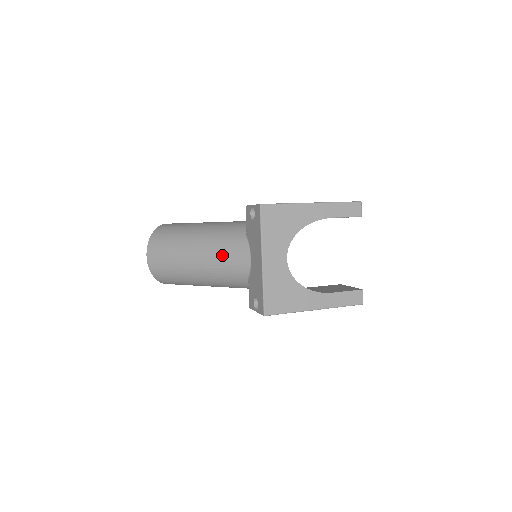
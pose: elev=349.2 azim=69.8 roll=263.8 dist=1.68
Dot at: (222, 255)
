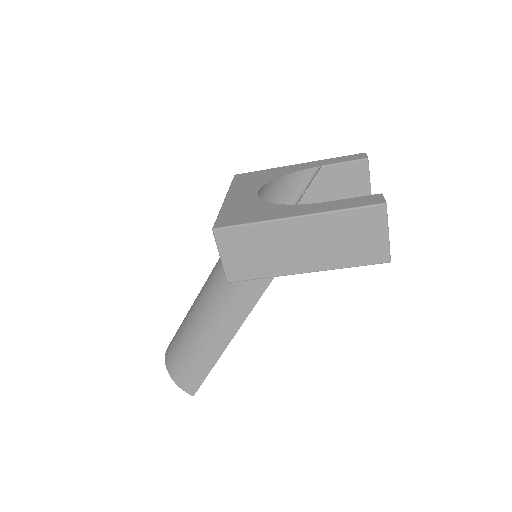
Dot at: (215, 265)
